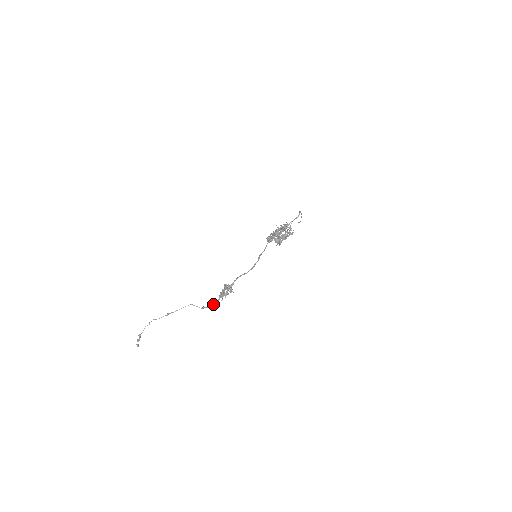
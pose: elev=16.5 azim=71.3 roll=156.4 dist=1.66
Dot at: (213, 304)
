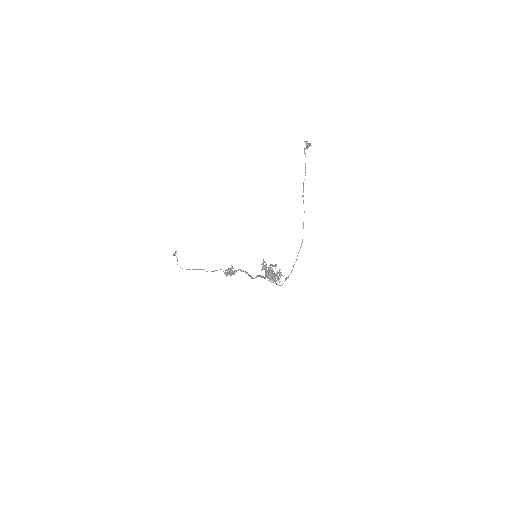
Dot at: occluded
